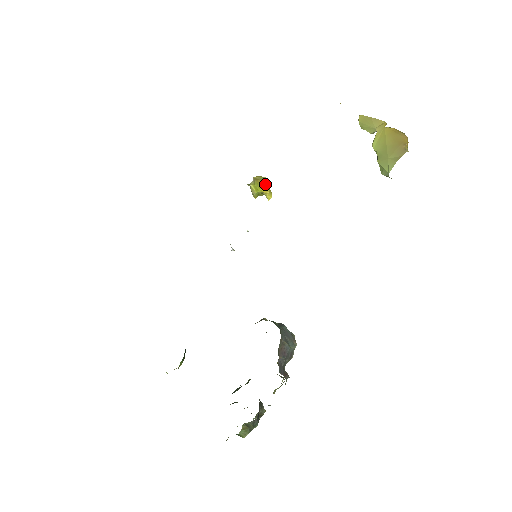
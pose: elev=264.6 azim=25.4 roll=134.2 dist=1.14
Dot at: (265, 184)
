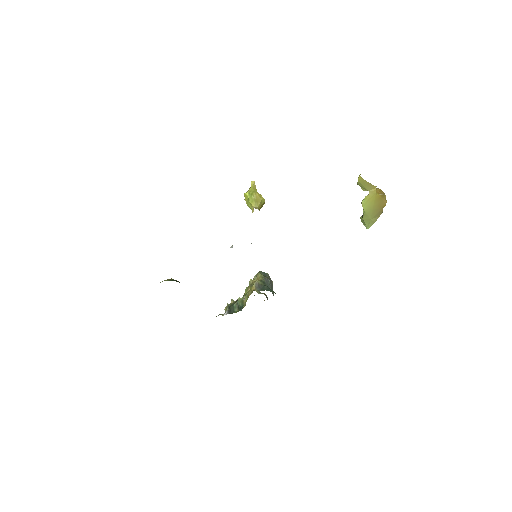
Dot at: (263, 204)
